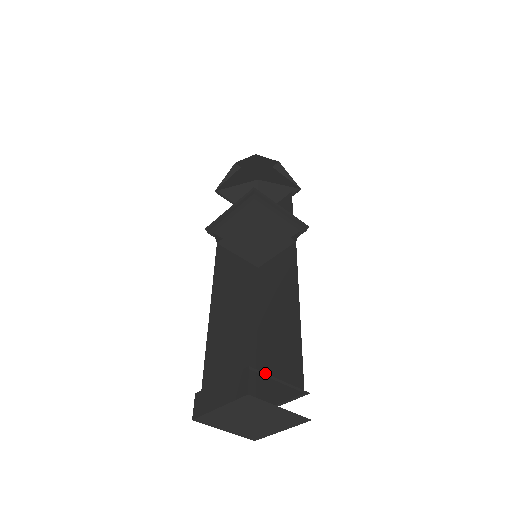
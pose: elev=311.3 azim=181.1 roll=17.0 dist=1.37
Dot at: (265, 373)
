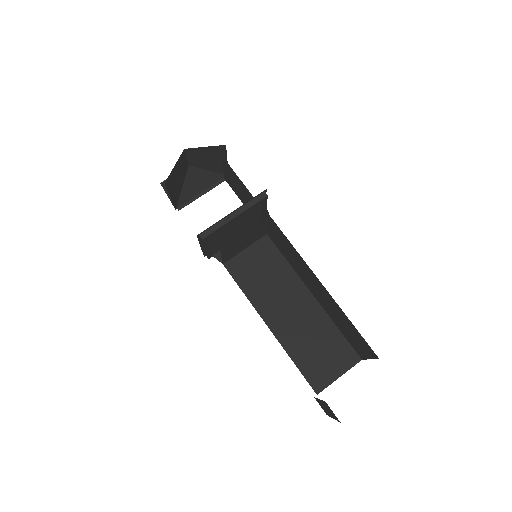
Dot at: occluded
